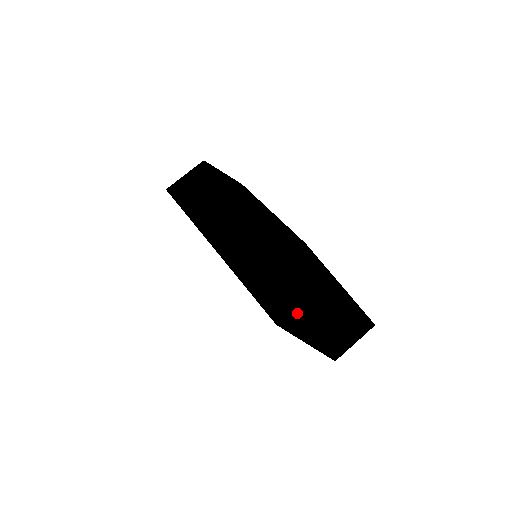
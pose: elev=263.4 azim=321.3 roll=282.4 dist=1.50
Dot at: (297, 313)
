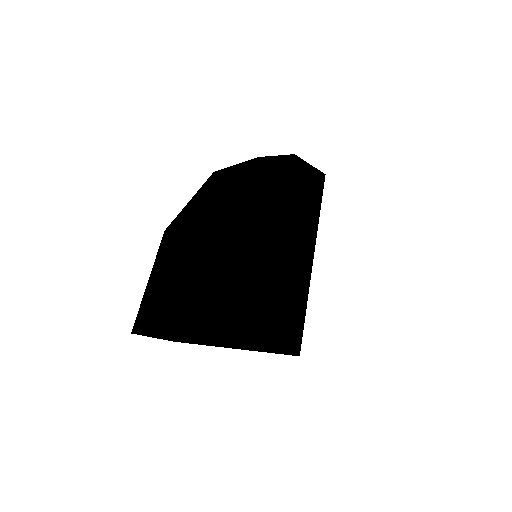
Dot at: (152, 274)
